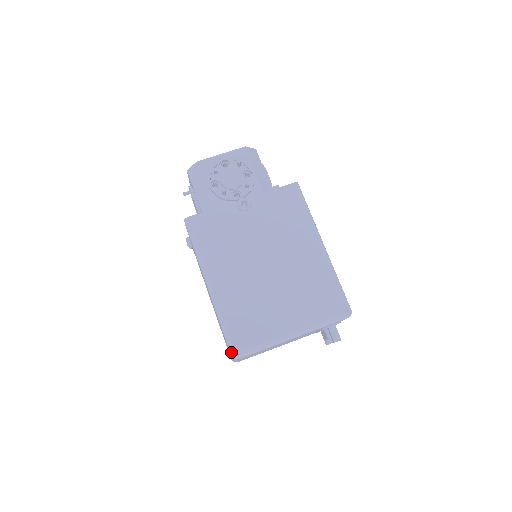
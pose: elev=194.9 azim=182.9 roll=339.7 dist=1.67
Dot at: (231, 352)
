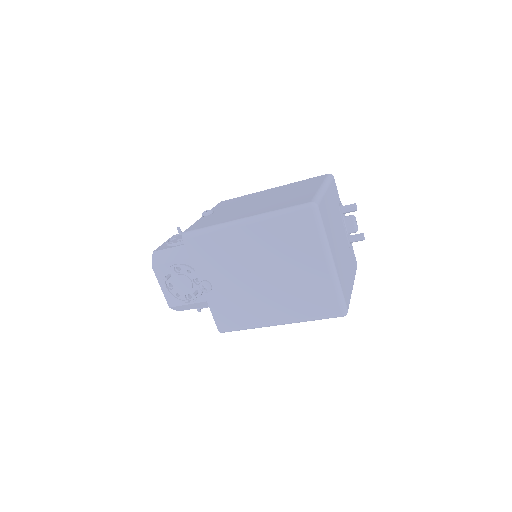
Dot at: (308, 206)
